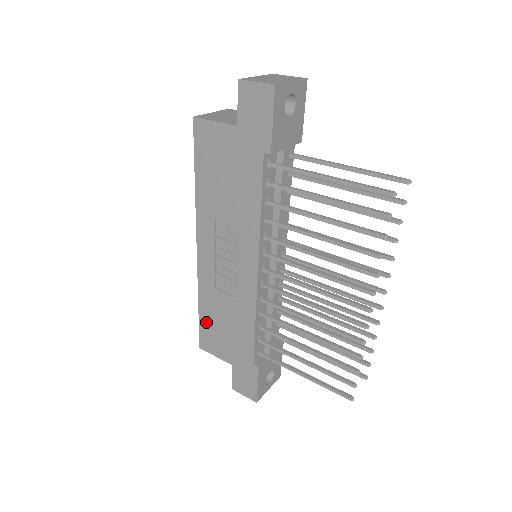
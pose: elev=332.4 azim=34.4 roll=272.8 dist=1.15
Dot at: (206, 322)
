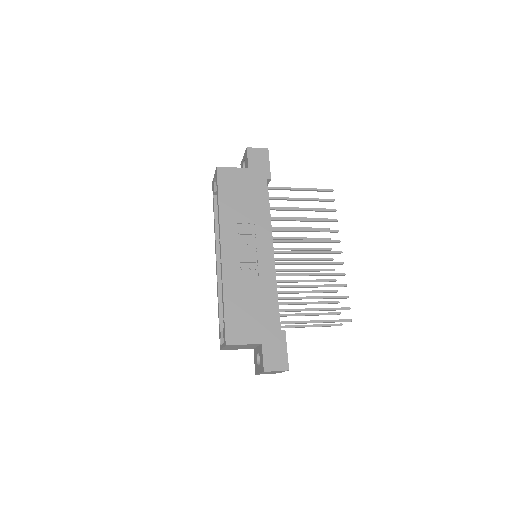
Dot at: (232, 312)
